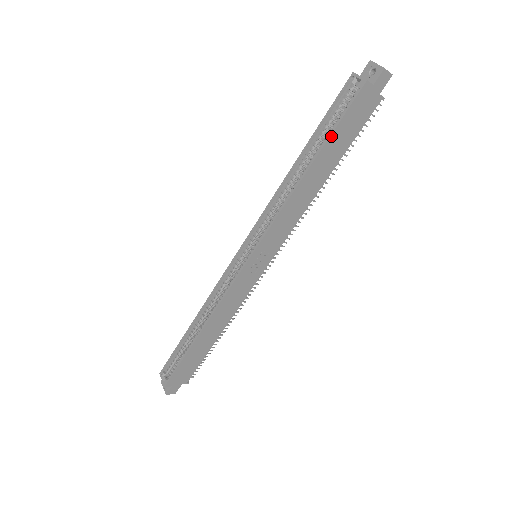
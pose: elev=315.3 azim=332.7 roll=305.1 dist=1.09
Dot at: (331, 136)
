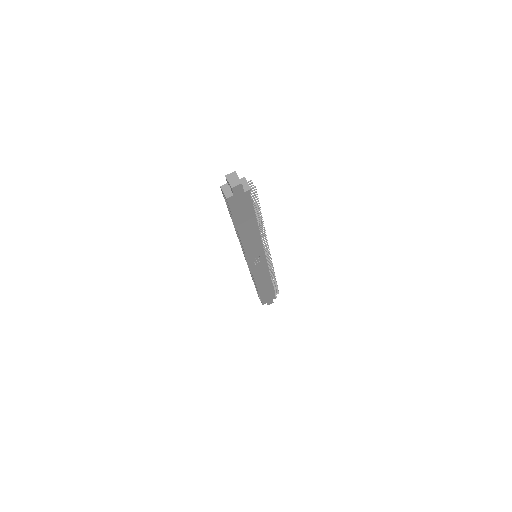
Dot at: (235, 220)
